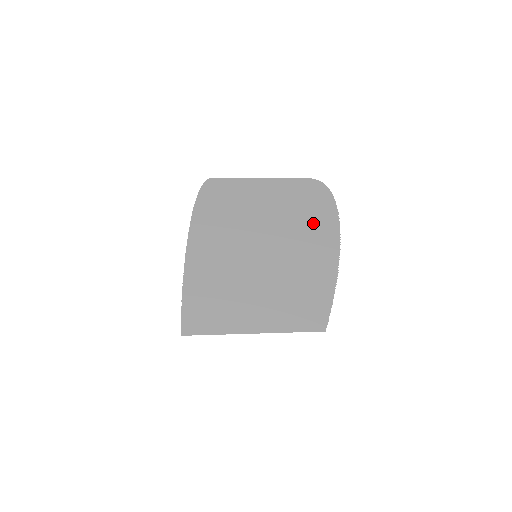
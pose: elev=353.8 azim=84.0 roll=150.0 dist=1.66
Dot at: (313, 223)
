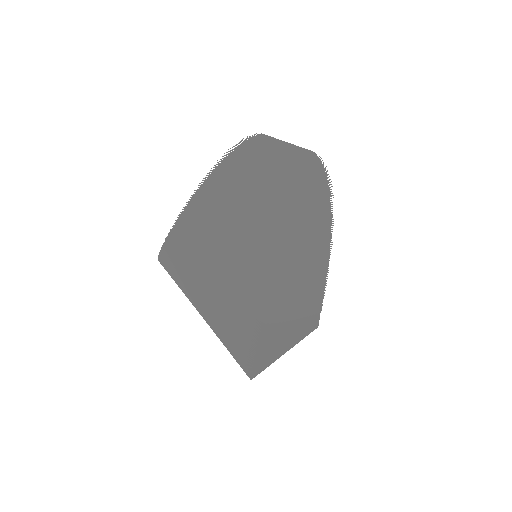
Dot at: (322, 173)
